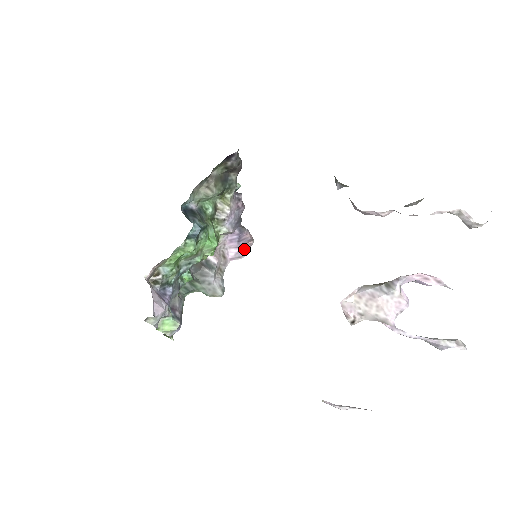
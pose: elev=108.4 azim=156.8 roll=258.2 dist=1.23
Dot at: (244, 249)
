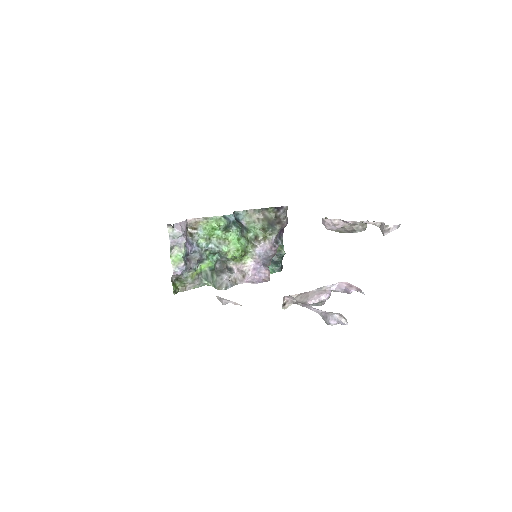
Dot at: (259, 280)
